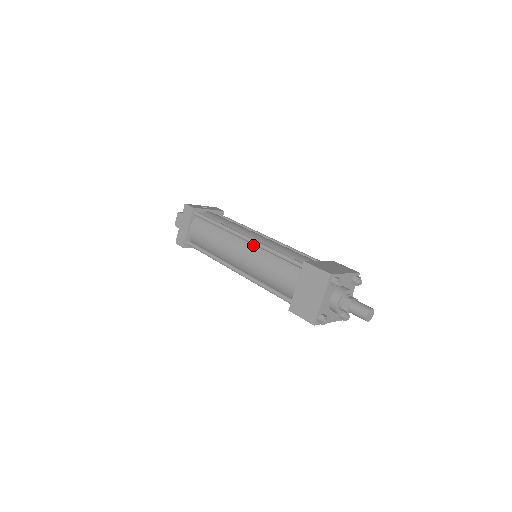
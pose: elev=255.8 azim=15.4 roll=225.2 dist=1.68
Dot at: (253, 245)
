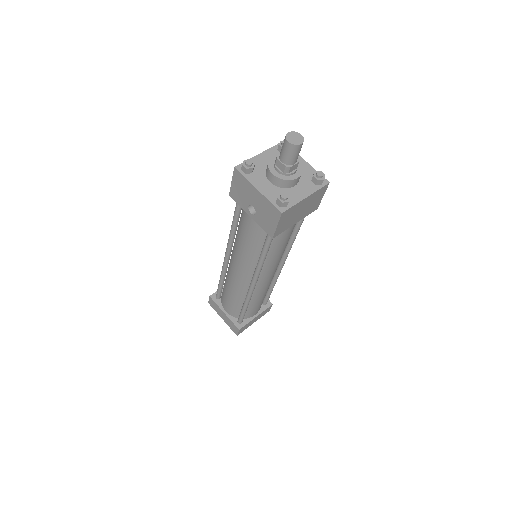
Dot at: occluded
